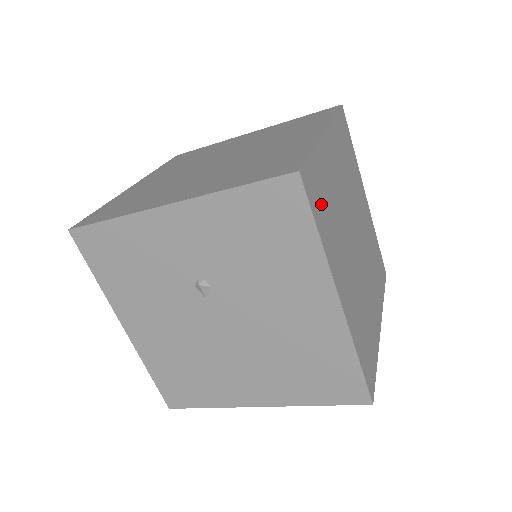
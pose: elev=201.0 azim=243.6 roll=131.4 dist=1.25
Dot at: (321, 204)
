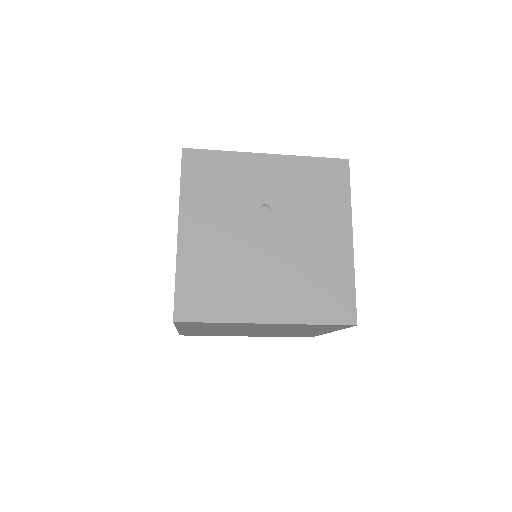
Dot at: occluded
